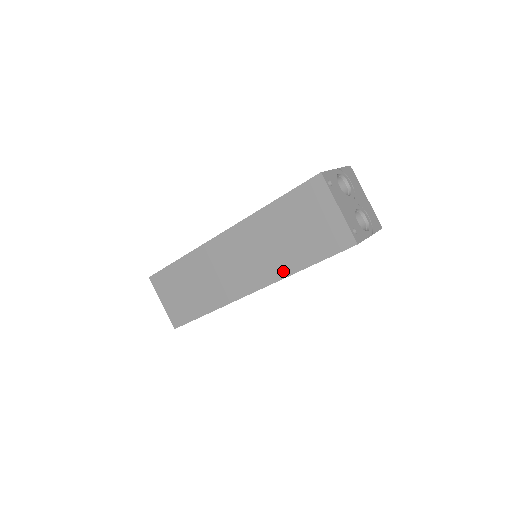
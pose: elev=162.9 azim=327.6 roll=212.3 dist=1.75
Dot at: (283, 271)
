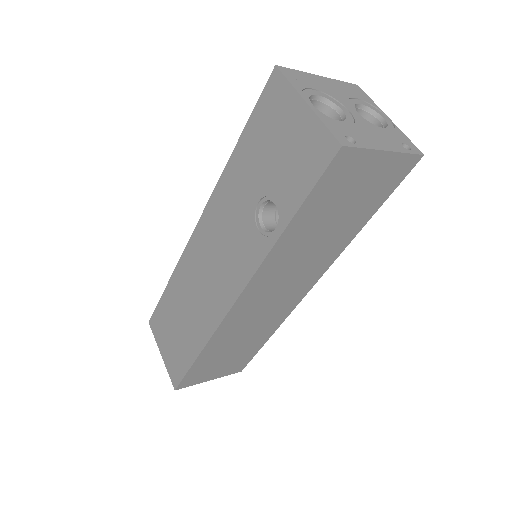
Dot at: (339, 249)
